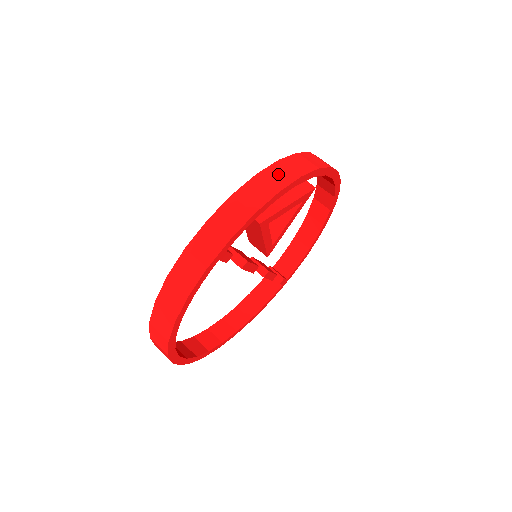
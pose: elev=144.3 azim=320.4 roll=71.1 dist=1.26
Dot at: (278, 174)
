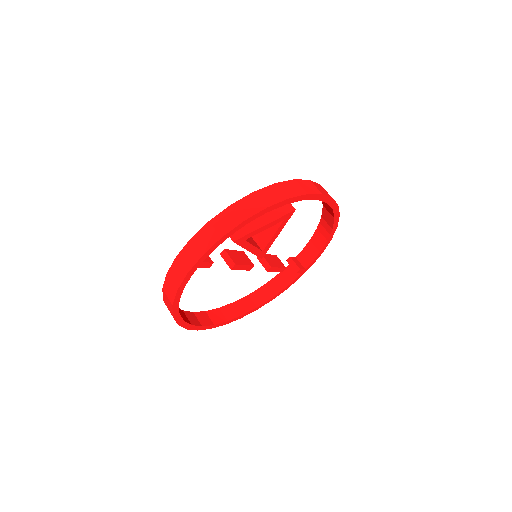
Dot at: (249, 205)
